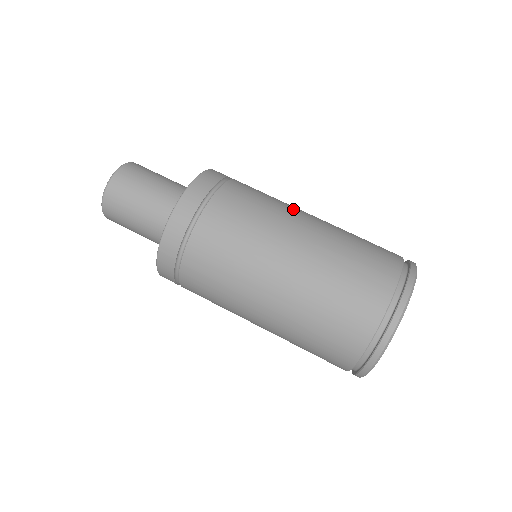
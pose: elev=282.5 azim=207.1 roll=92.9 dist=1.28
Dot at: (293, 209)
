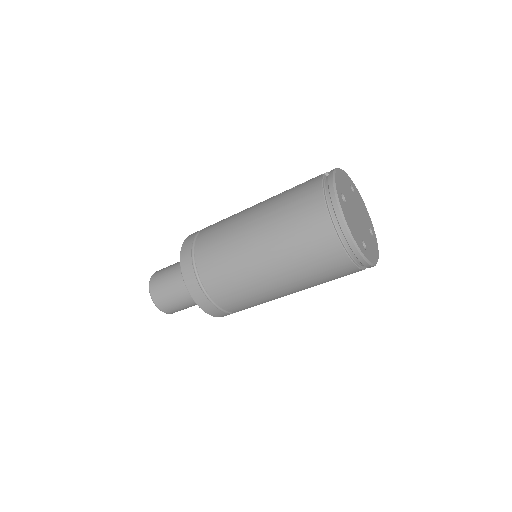
Dot at: (239, 224)
